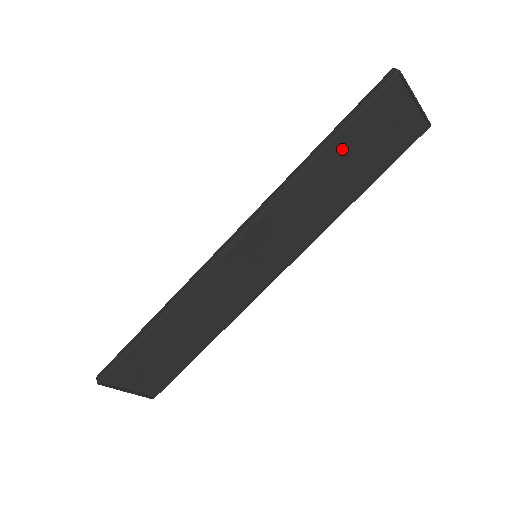
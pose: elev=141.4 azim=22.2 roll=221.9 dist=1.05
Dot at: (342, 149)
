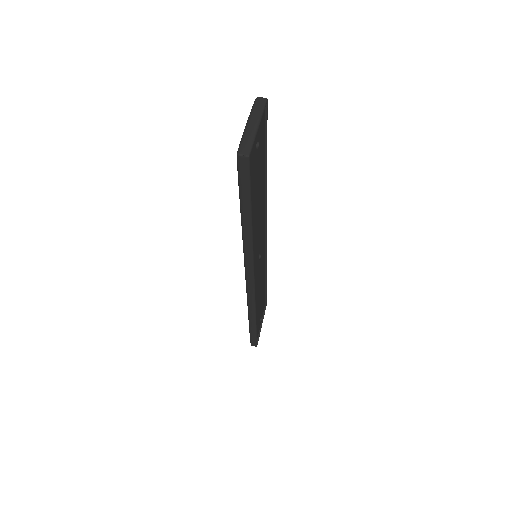
Dot at: (253, 202)
